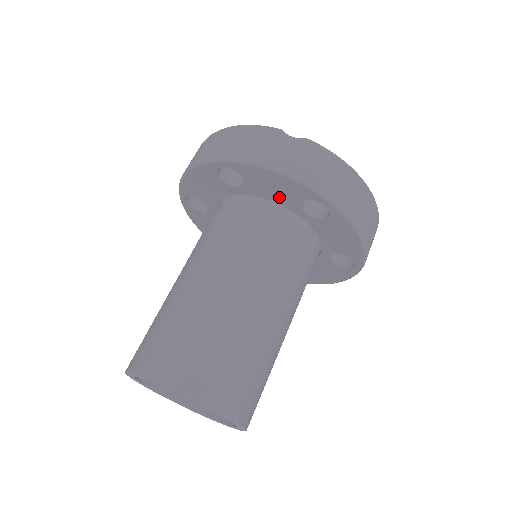
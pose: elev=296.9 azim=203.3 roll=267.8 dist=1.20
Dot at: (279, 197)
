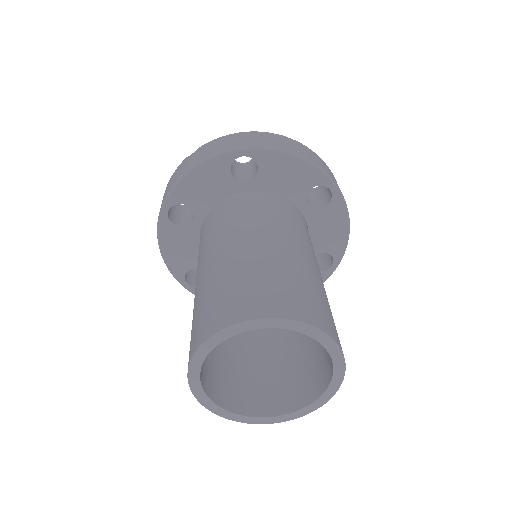
Dot at: (218, 191)
